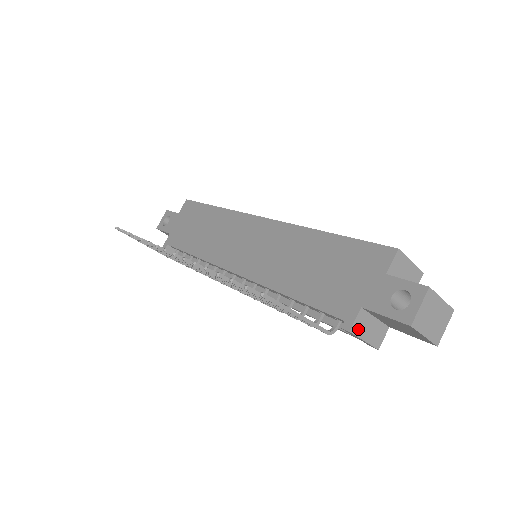
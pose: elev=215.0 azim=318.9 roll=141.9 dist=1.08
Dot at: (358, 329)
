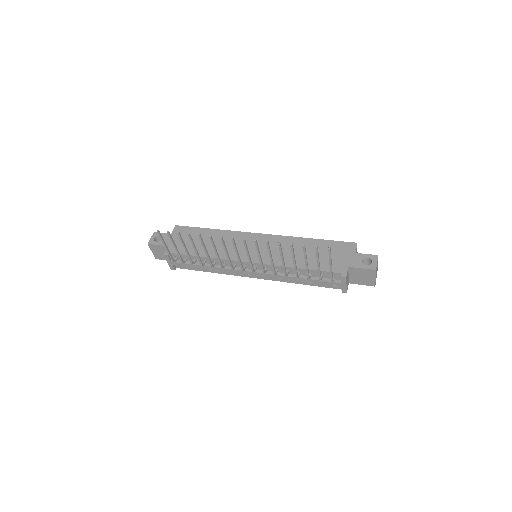
Dot at: (347, 277)
